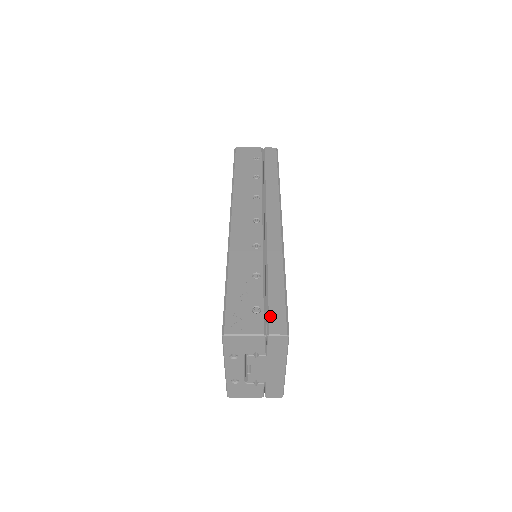
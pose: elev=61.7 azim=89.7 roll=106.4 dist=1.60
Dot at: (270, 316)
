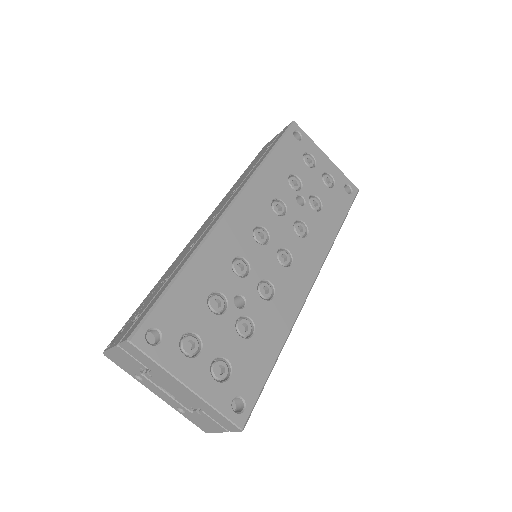
Dot at: (136, 322)
